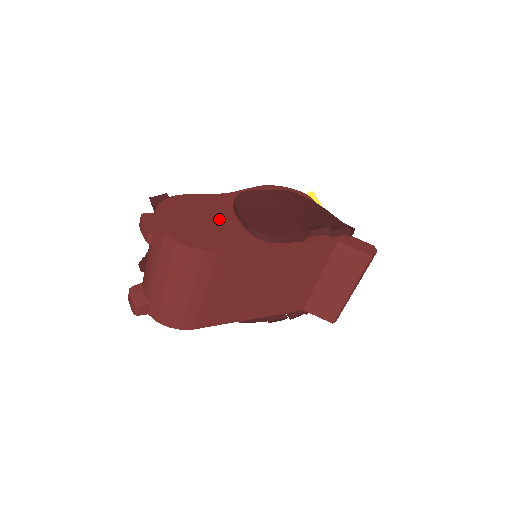
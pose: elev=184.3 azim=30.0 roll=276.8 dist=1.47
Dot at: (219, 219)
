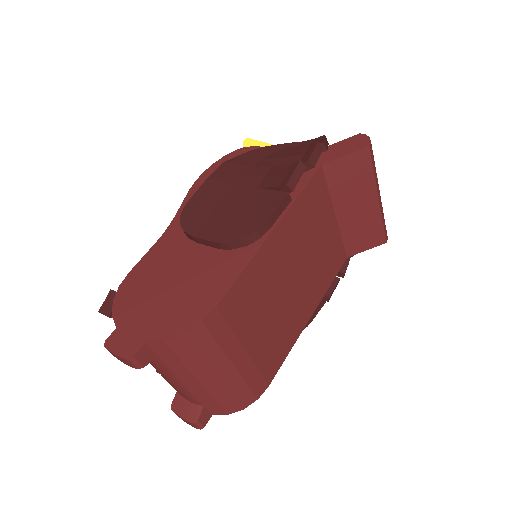
Dot at: (186, 266)
